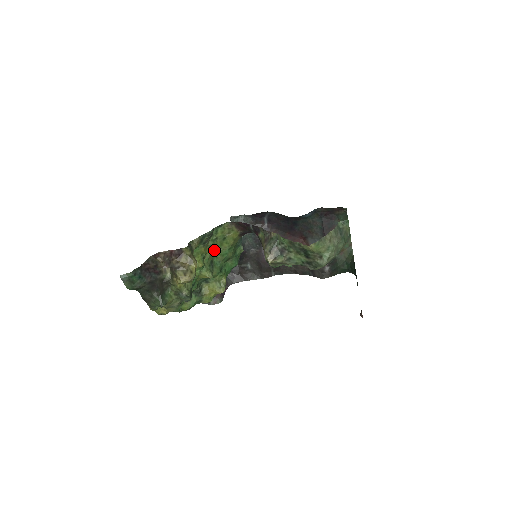
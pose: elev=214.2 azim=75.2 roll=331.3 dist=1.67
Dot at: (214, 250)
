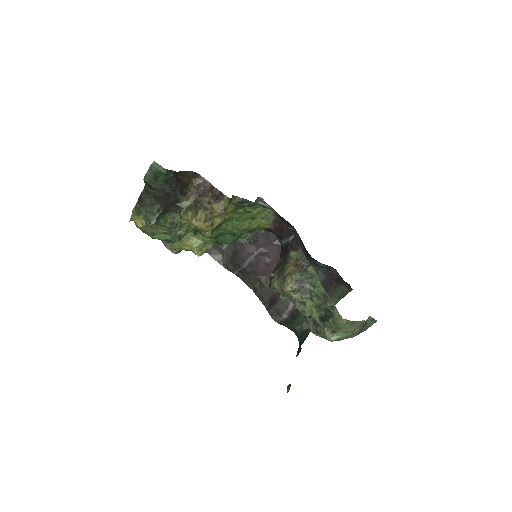
Dot at: (235, 218)
